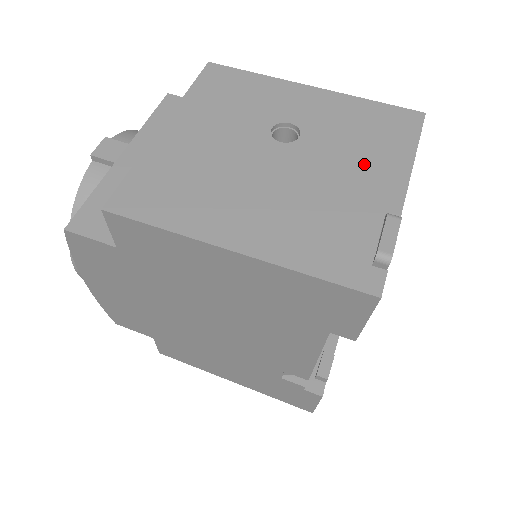
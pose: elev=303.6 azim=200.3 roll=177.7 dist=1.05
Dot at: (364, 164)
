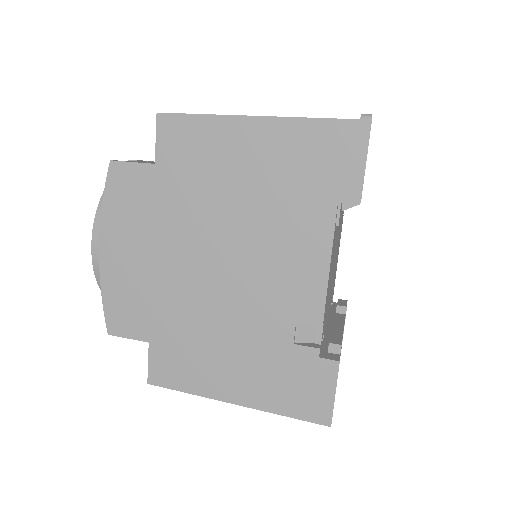
Dot at: occluded
